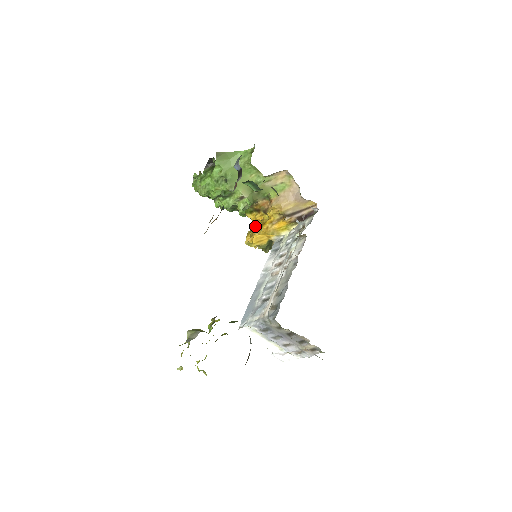
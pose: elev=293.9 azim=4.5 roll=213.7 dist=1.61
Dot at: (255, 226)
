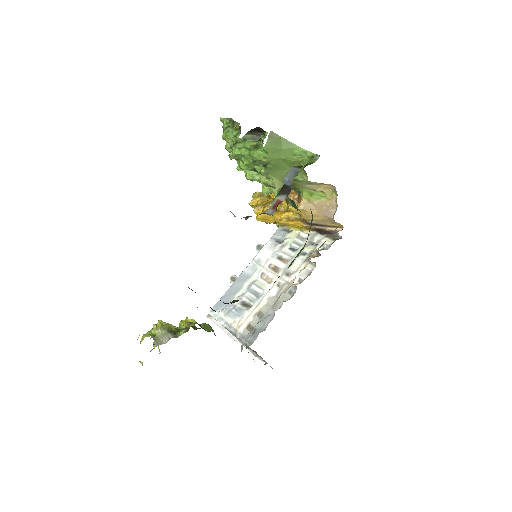
Dot at: occluded
